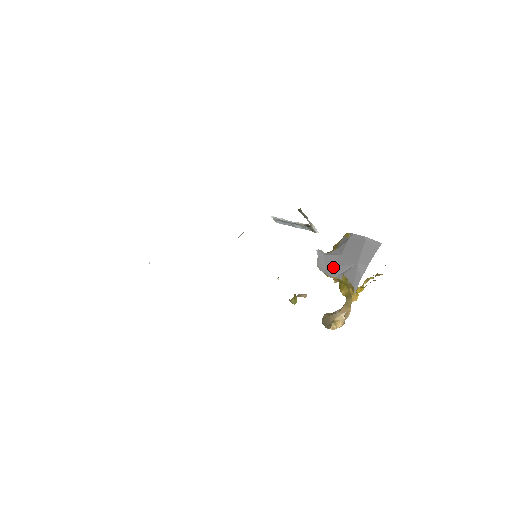
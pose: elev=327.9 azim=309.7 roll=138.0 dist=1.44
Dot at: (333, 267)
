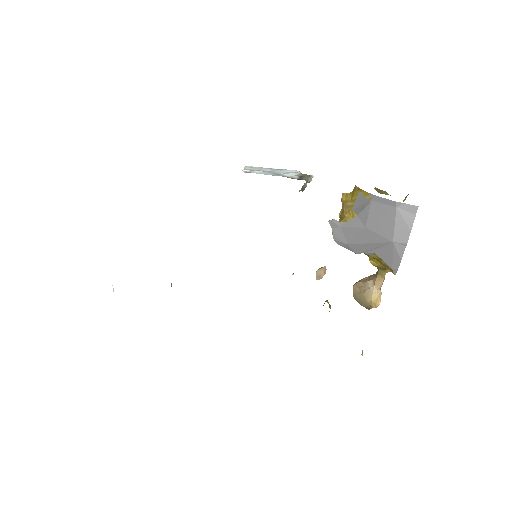
Dot at: (358, 244)
